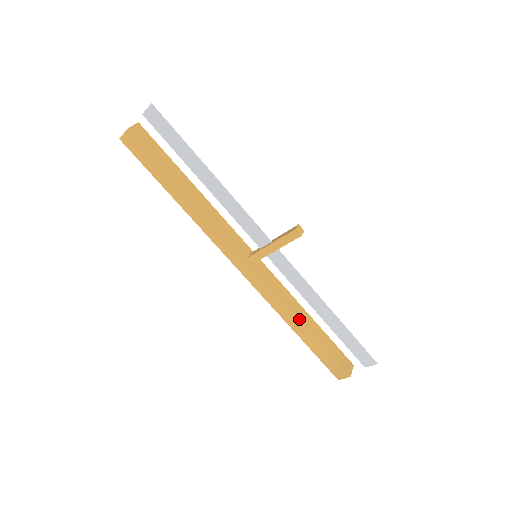
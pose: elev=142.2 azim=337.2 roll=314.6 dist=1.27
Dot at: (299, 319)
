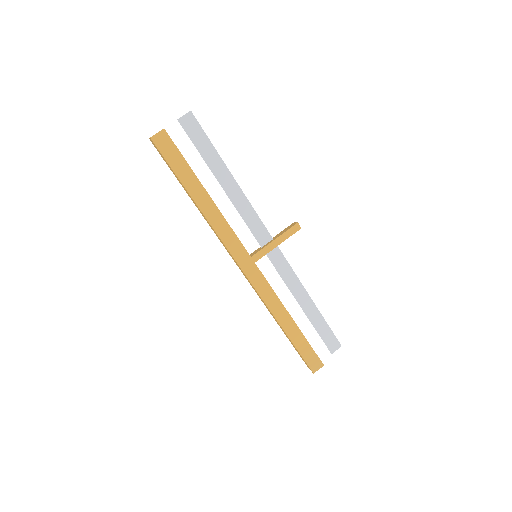
Dot at: occluded
